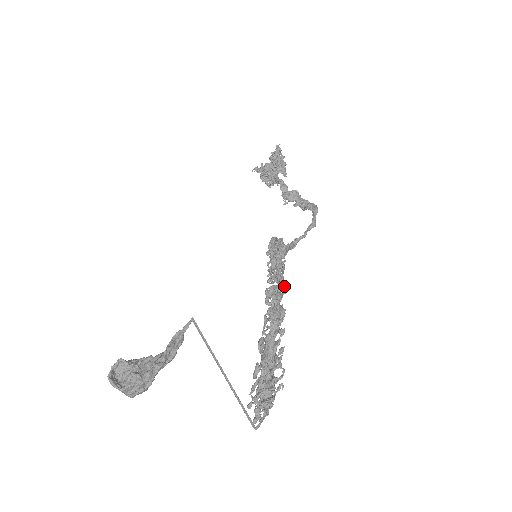
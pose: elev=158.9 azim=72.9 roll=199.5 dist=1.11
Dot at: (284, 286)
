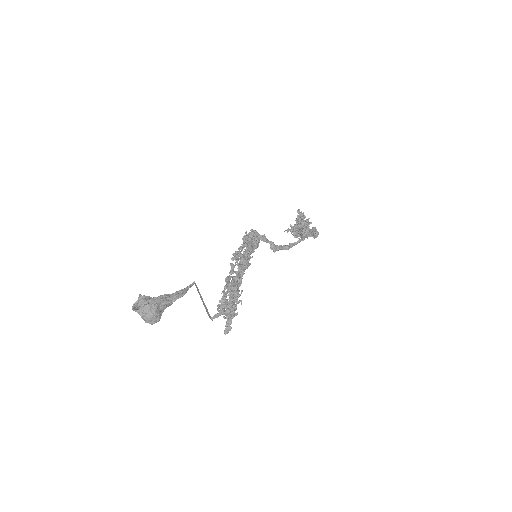
Dot at: occluded
